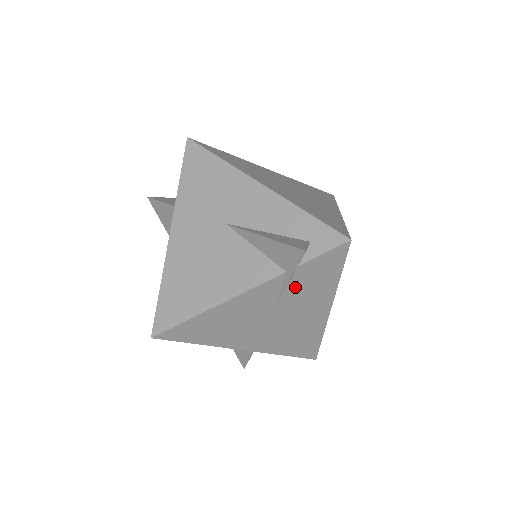
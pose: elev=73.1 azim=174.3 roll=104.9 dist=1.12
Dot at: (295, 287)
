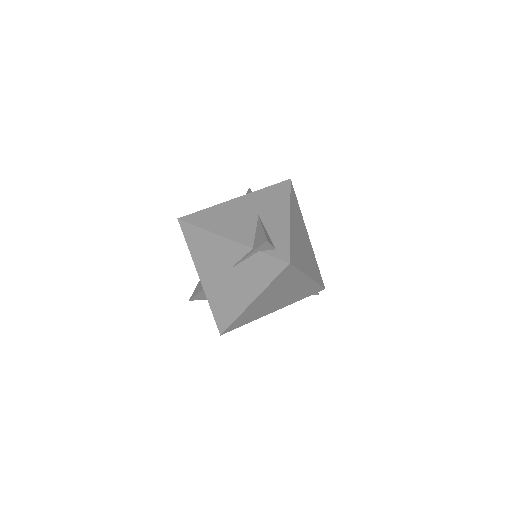
Dot at: (249, 264)
